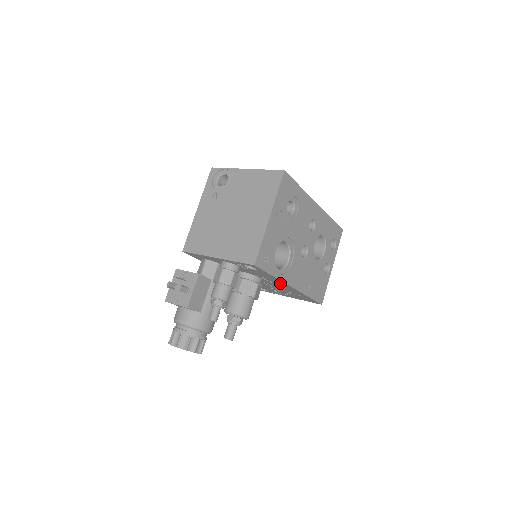
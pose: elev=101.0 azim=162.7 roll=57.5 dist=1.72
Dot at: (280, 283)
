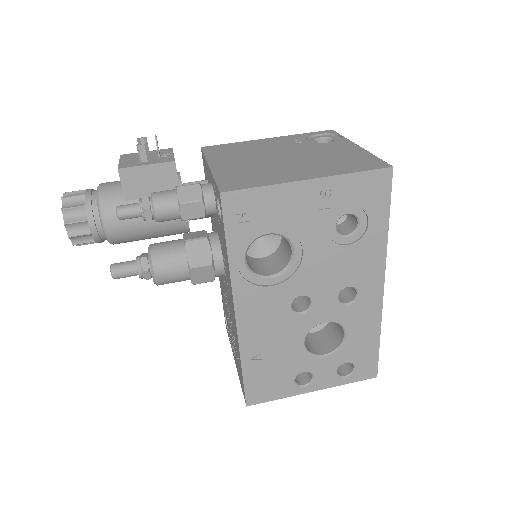
Dot at: occluded
